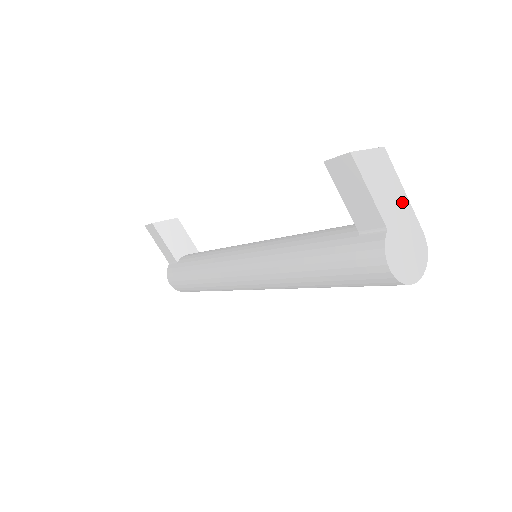
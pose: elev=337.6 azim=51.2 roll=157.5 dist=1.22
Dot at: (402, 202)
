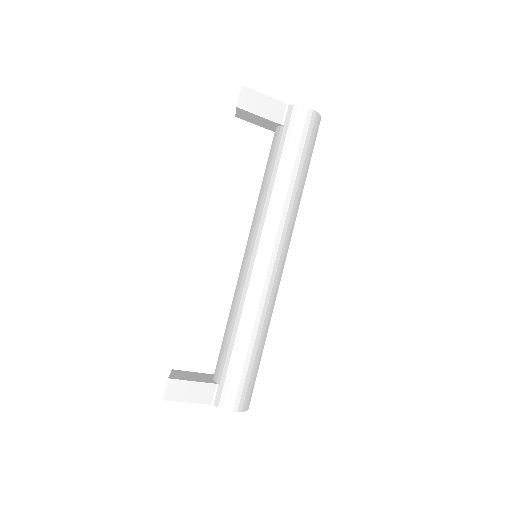
Dot at: occluded
